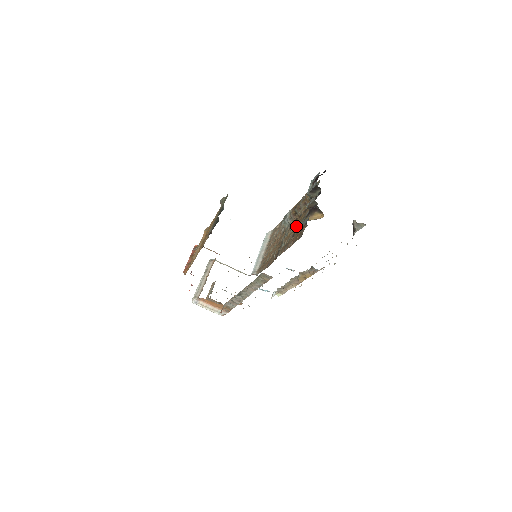
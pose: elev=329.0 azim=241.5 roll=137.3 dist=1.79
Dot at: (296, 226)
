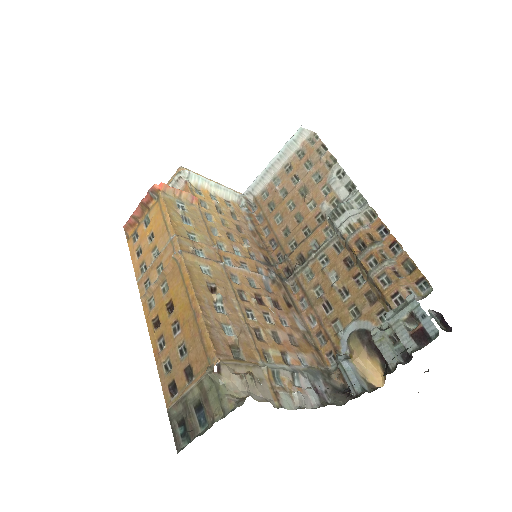
Dot at: (340, 291)
